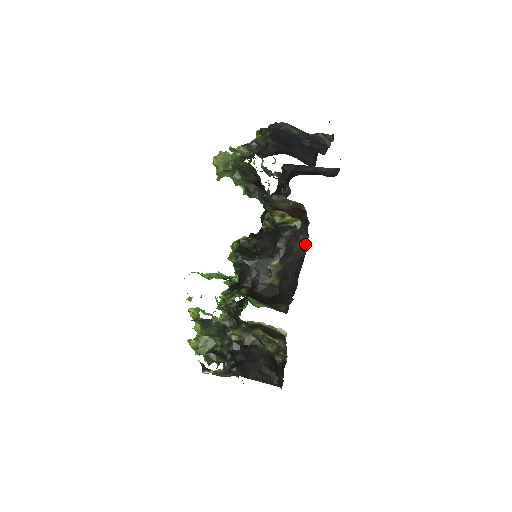
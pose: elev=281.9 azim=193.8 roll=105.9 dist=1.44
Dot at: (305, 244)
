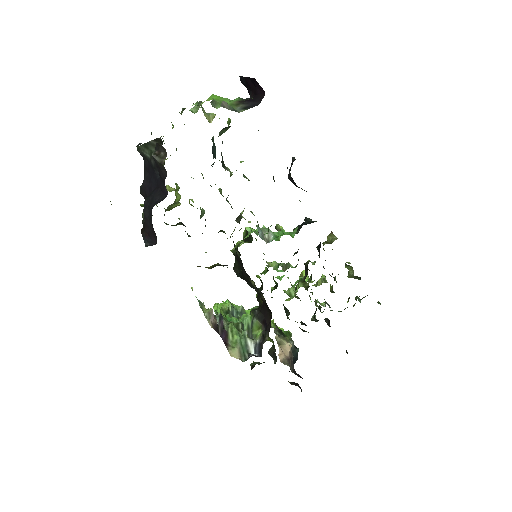
Dot at: occluded
